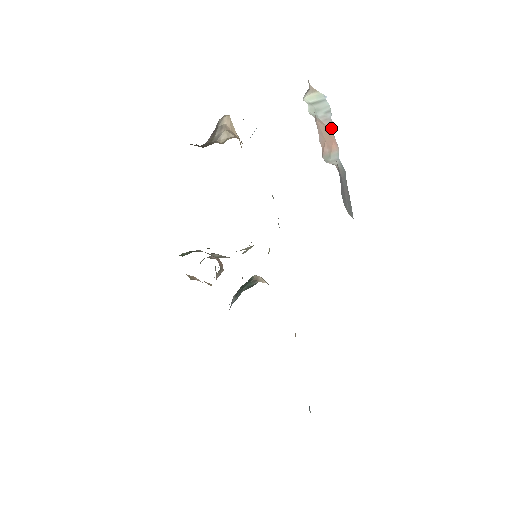
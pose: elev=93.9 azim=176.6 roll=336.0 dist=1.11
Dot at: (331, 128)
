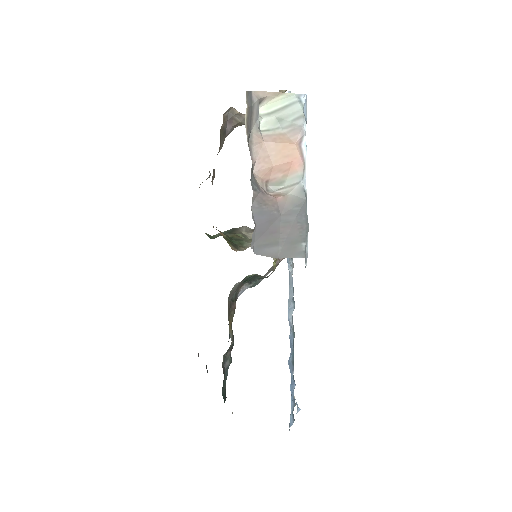
Dot at: (297, 141)
